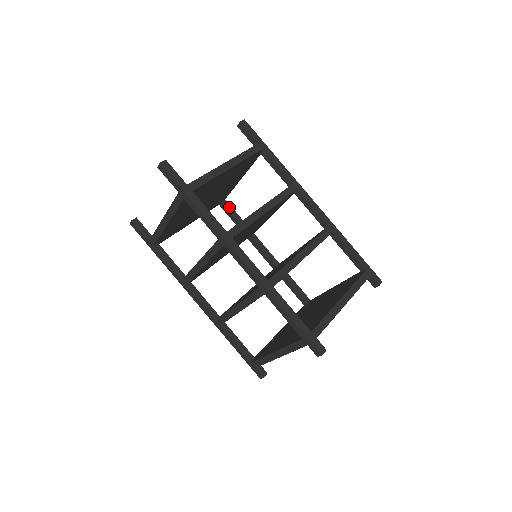
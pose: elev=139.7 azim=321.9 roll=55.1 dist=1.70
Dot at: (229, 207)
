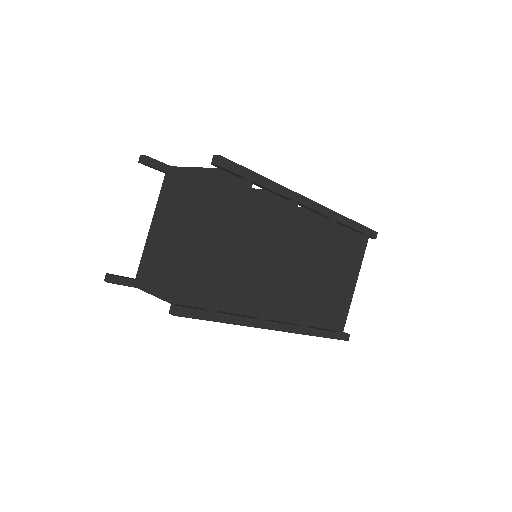
Dot at: occluded
